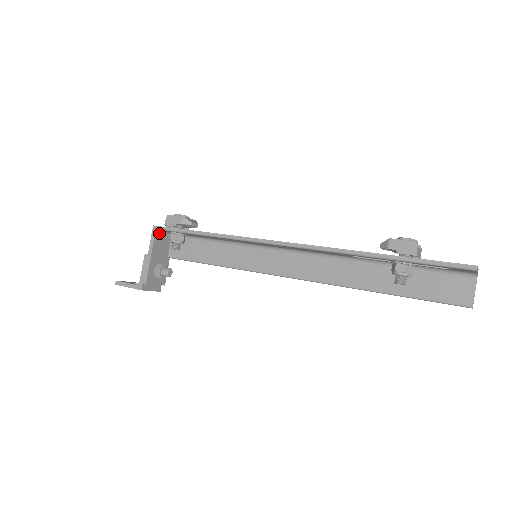
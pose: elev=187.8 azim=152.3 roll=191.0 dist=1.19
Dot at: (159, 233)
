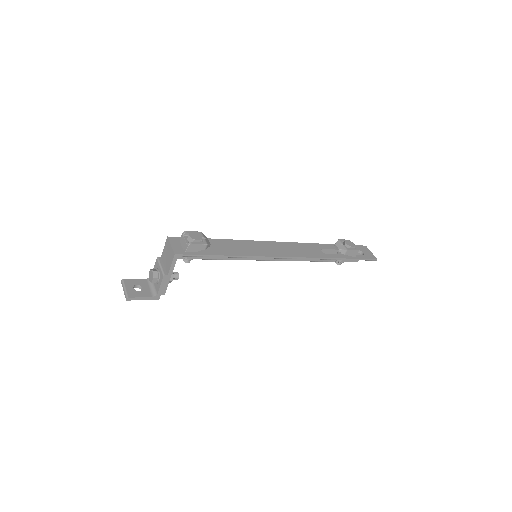
Dot at: occluded
